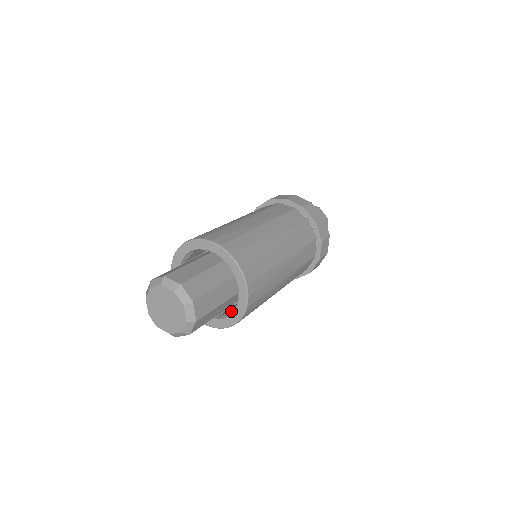
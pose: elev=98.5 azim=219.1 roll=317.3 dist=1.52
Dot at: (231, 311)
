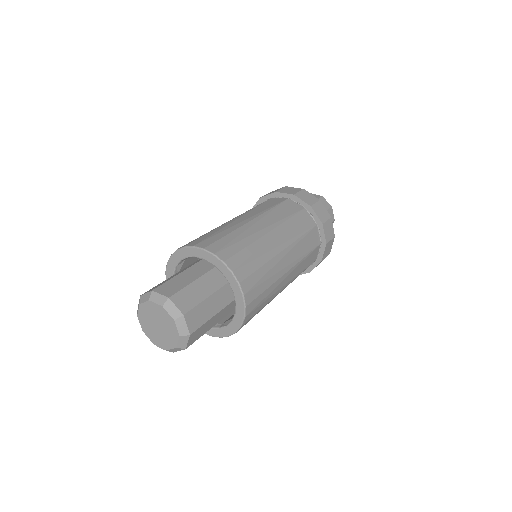
Dot at: occluded
